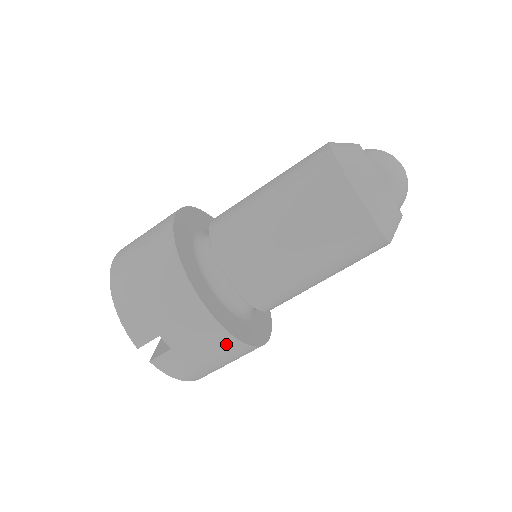
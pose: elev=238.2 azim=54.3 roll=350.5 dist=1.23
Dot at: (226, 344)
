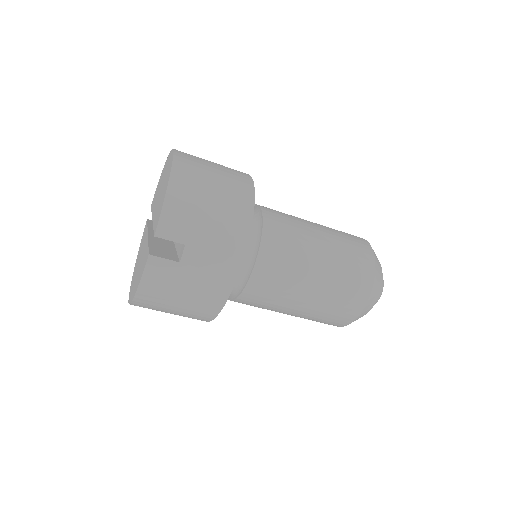
Dot at: (215, 297)
